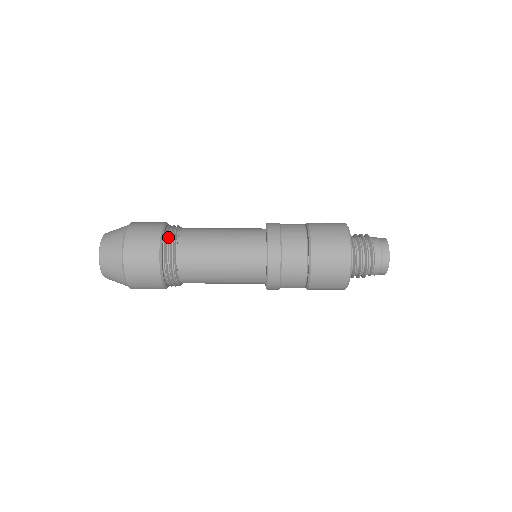
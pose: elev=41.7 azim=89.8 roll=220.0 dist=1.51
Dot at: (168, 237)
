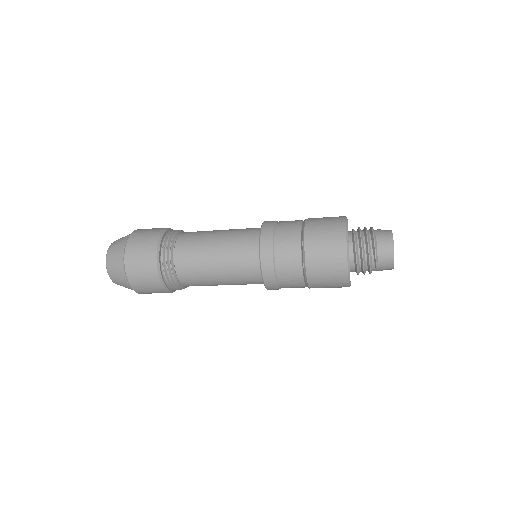
Dot at: (169, 235)
